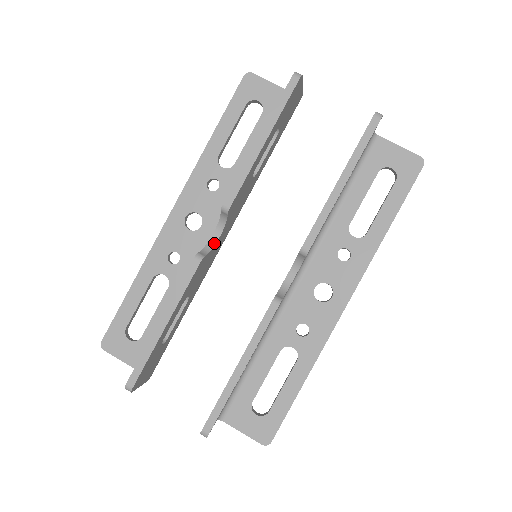
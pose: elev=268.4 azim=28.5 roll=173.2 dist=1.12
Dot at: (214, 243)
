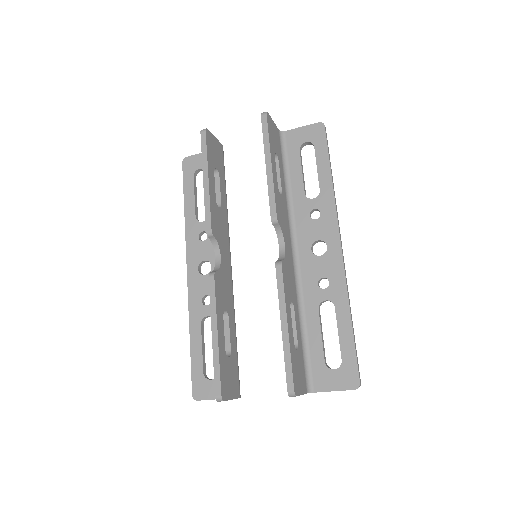
Dot at: (219, 263)
